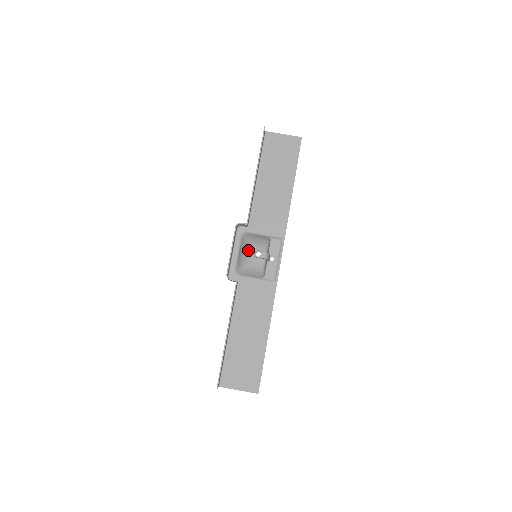
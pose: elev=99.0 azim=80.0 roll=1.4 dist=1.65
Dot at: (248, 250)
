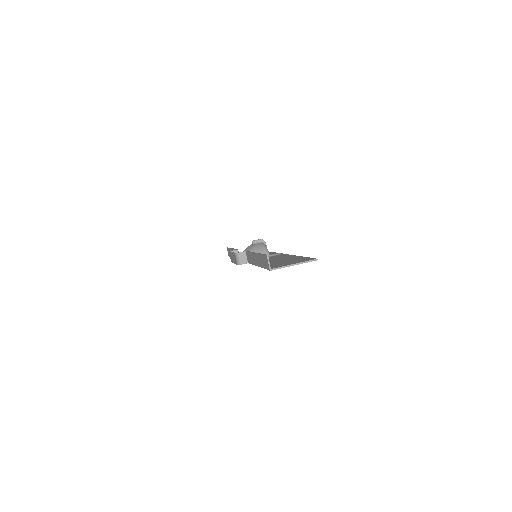
Dot at: (246, 248)
